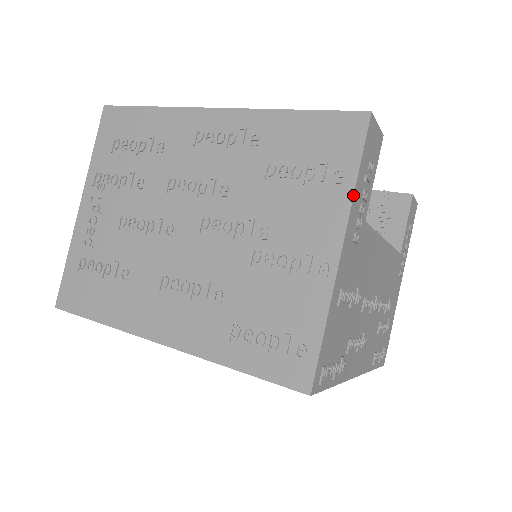
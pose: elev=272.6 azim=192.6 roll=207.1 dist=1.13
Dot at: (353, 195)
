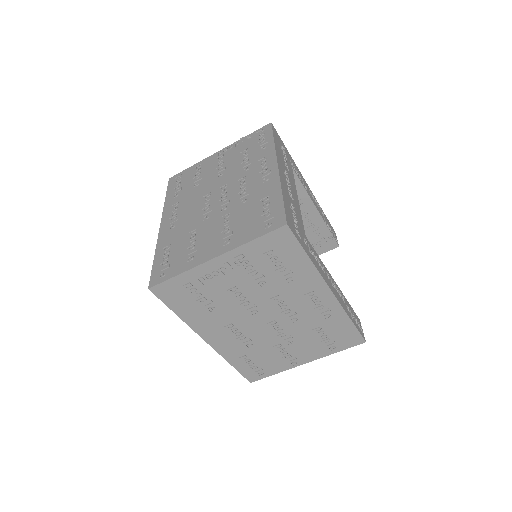
Dot at: occluded
